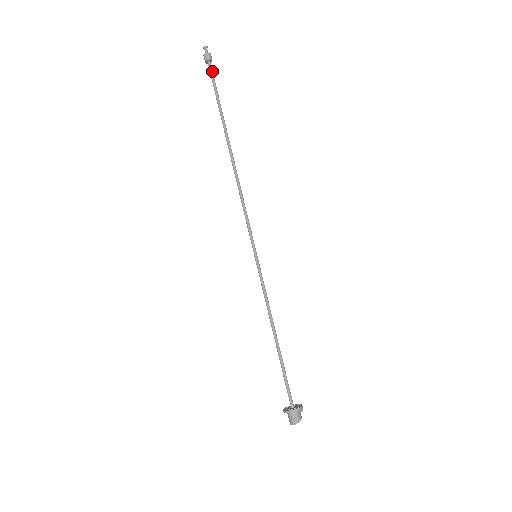
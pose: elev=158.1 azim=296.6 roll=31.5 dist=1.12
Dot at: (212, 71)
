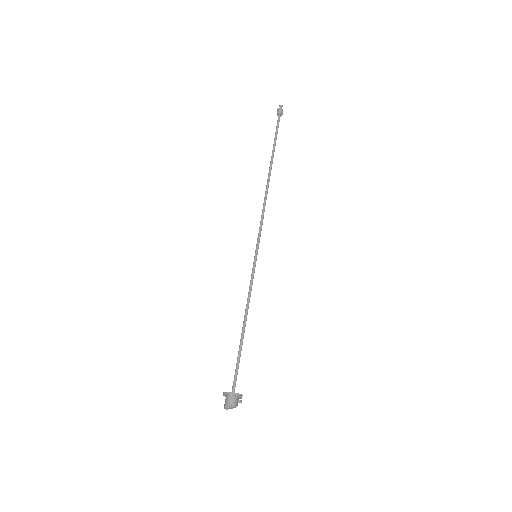
Dot at: (279, 121)
